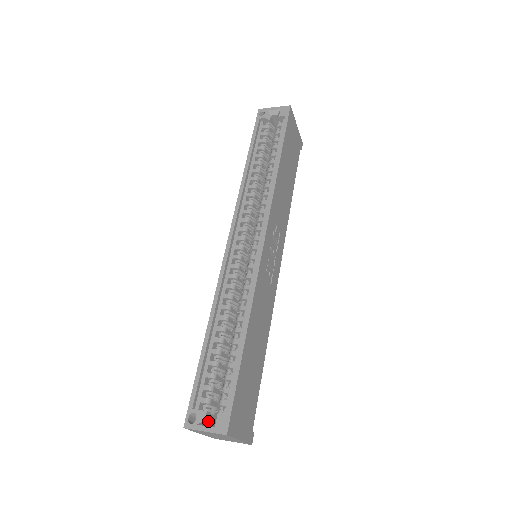
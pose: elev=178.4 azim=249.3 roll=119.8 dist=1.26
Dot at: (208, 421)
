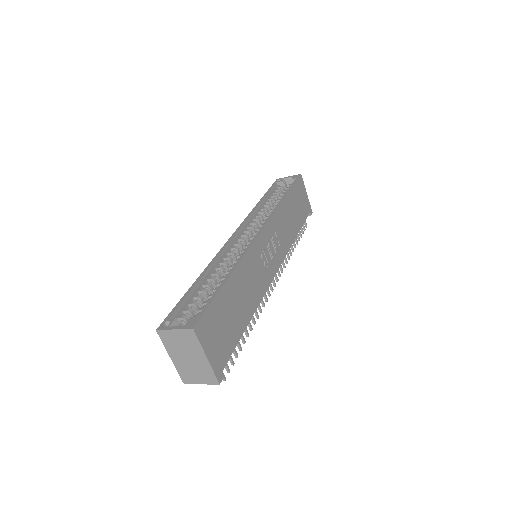
Dot at: occluded
